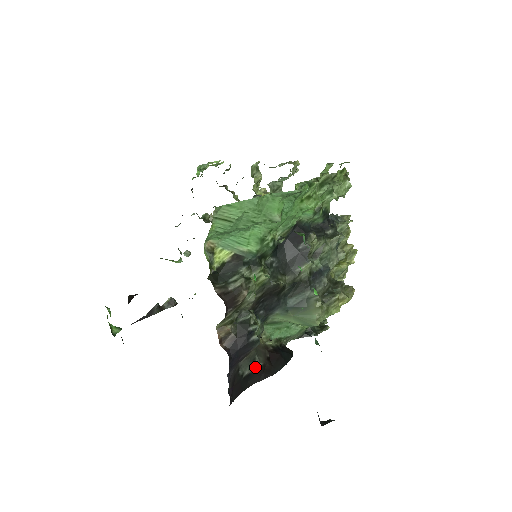
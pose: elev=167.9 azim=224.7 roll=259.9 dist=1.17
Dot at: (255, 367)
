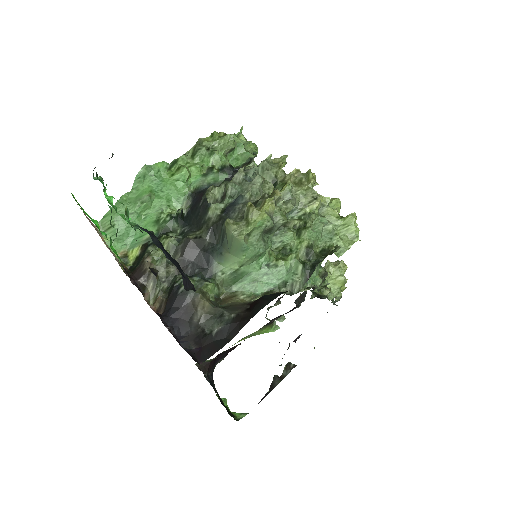
Dot at: (225, 321)
